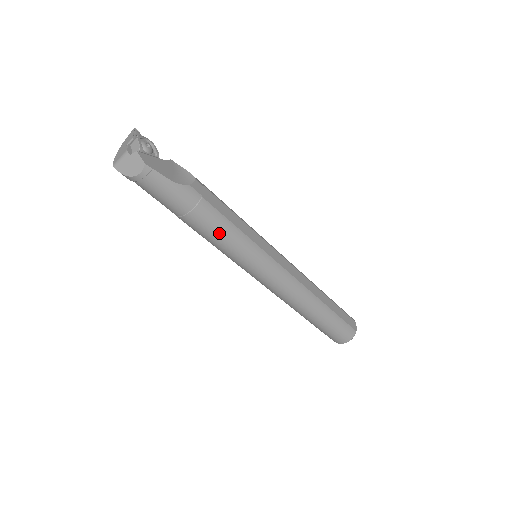
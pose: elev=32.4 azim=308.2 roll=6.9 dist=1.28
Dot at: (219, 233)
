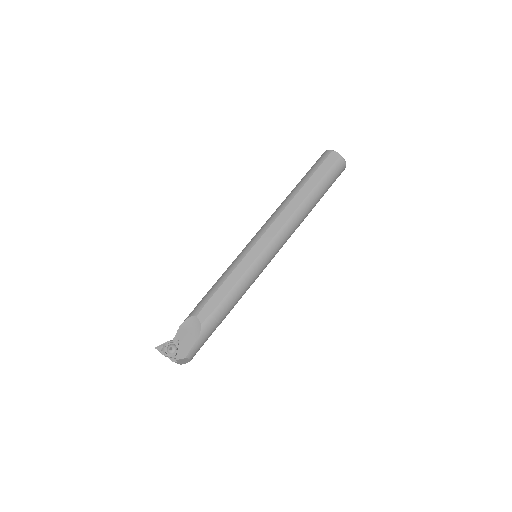
Dot at: (236, 299)
